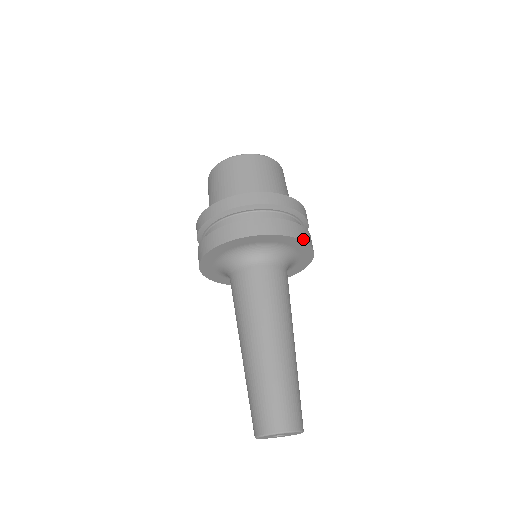
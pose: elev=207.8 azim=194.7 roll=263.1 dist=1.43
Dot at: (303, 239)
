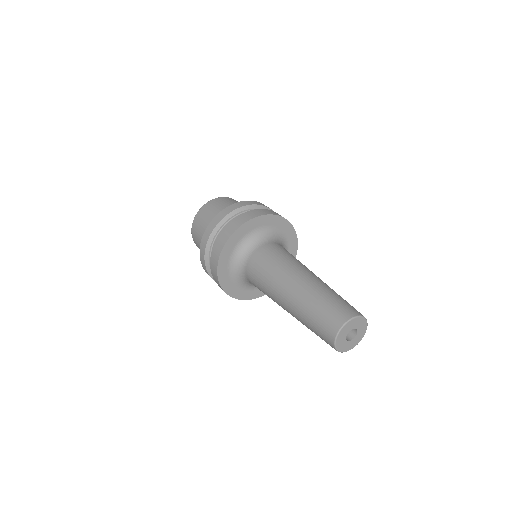
Dot at: (244, 222)
